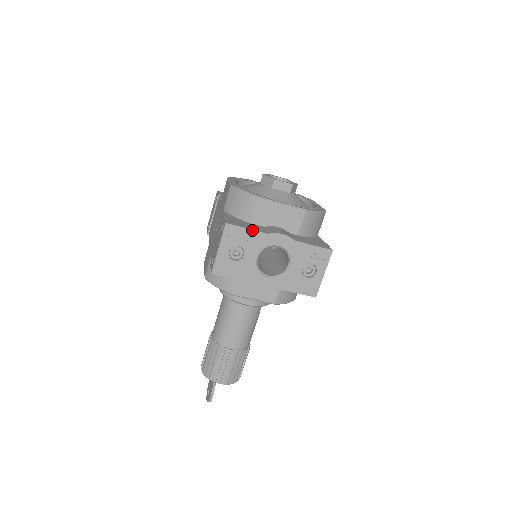
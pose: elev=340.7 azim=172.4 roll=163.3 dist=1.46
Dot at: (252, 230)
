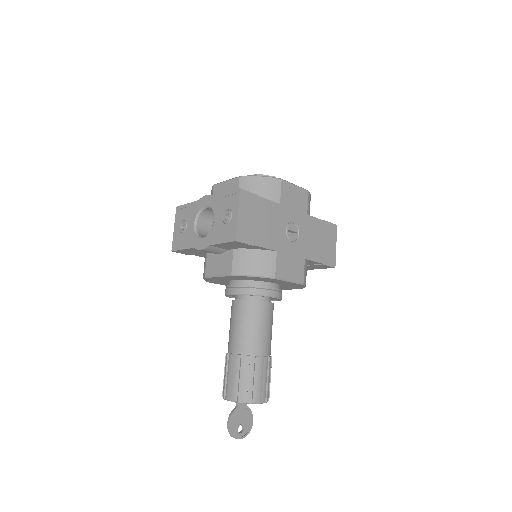
Dot at: (190, 203)
